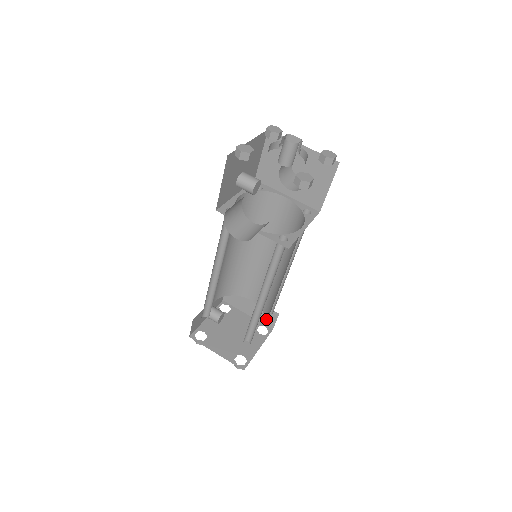
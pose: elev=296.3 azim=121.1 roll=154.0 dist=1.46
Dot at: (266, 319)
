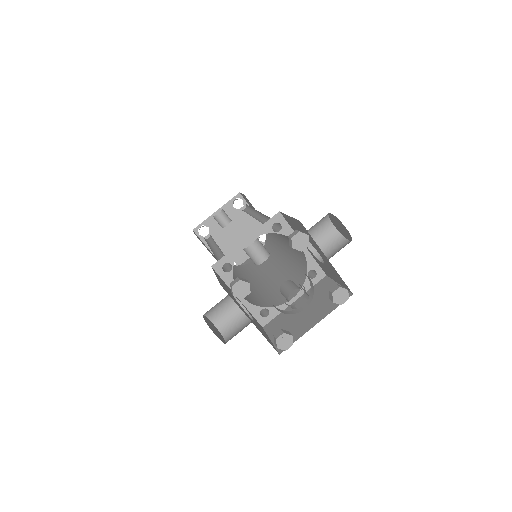
Dot at: occluded
